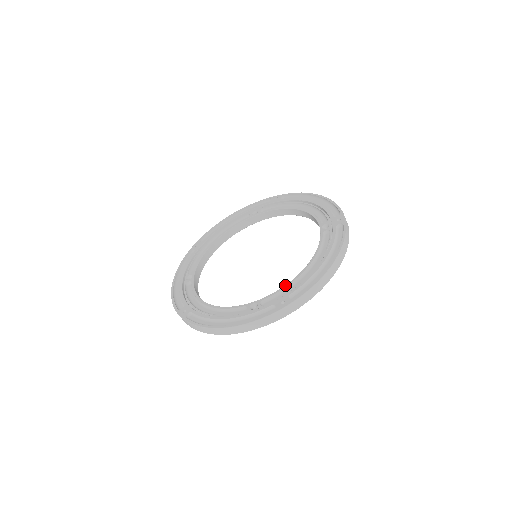
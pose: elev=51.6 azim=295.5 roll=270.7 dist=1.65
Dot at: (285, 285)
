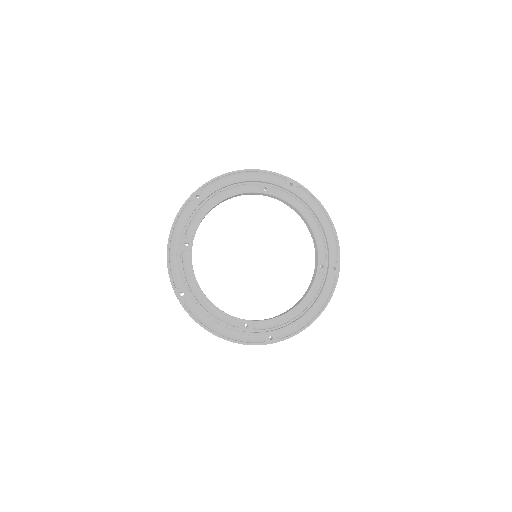
Dot at: (276, 318)
